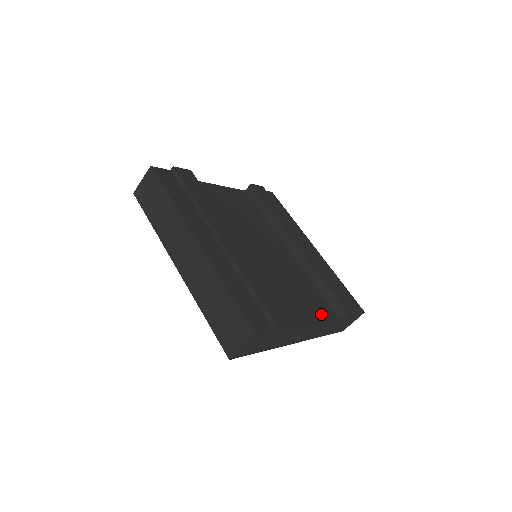
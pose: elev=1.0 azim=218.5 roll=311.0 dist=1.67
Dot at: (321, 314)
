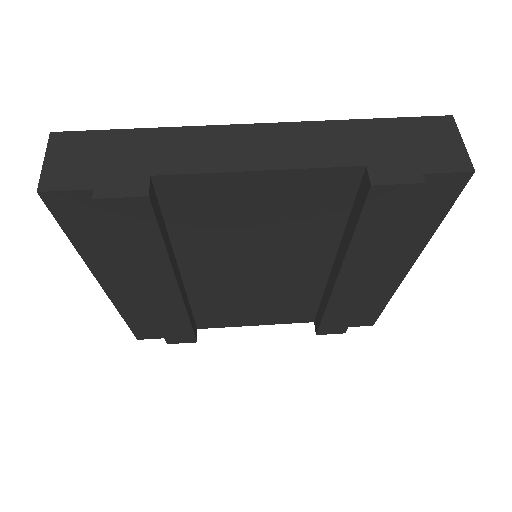
Dot at: (282, 319)
